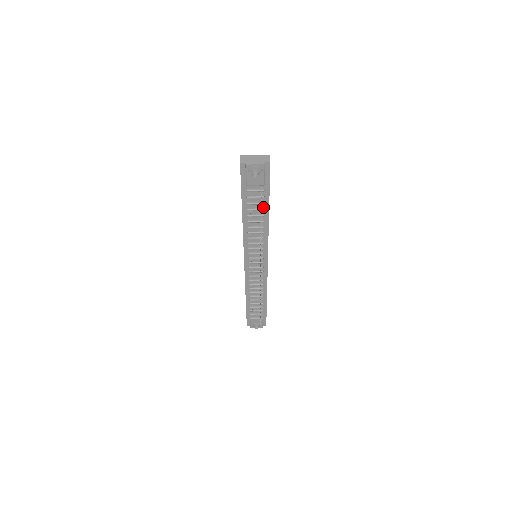
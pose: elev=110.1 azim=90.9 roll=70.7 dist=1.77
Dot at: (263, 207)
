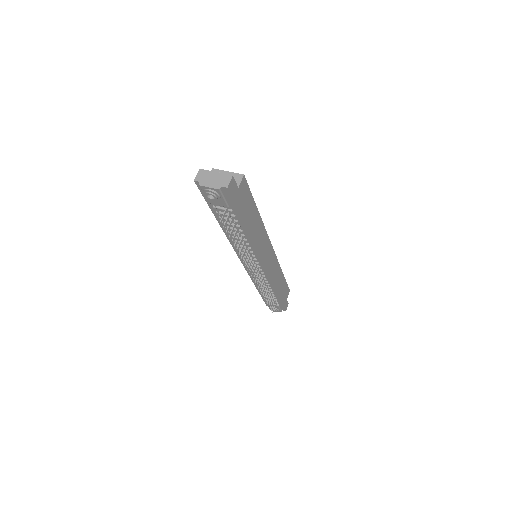
Dot at: (239, 224)
